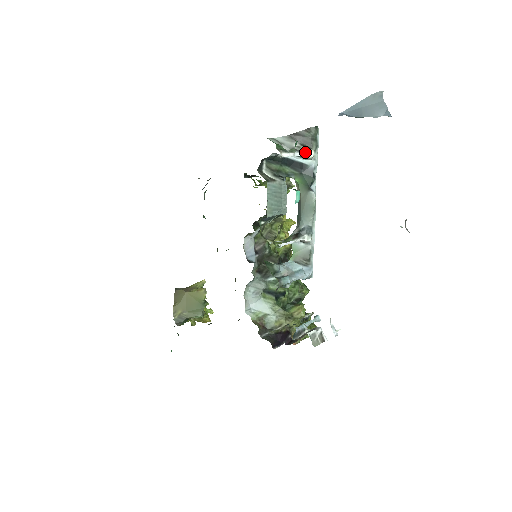
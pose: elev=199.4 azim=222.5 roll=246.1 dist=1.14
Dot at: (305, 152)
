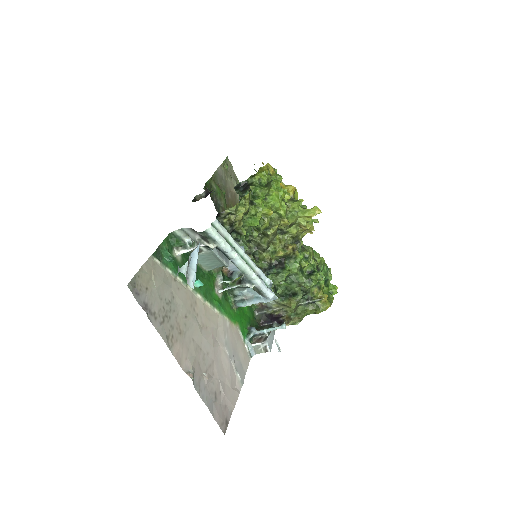
Dot at: (205, 245)
